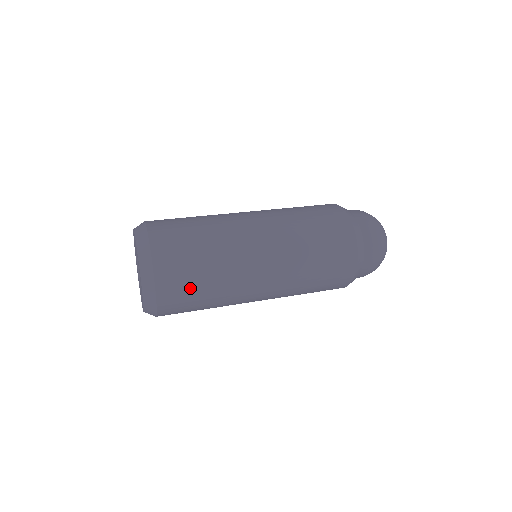
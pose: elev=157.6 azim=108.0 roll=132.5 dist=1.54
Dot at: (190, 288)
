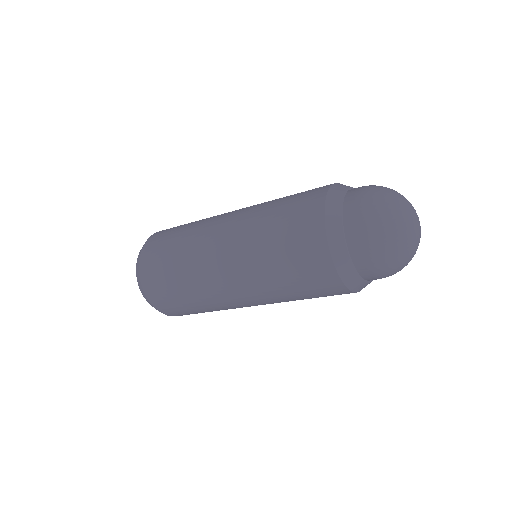
Dot at: (165, 284)
